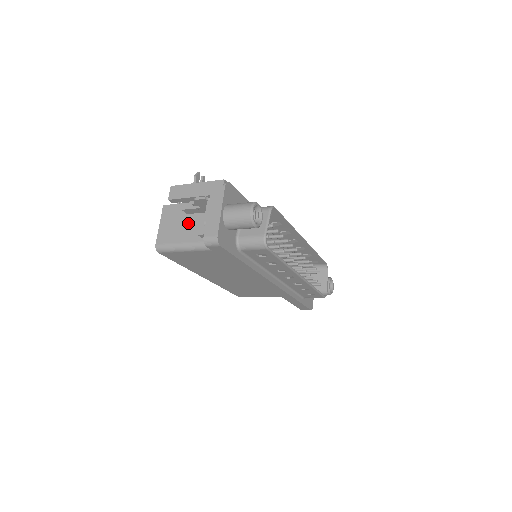
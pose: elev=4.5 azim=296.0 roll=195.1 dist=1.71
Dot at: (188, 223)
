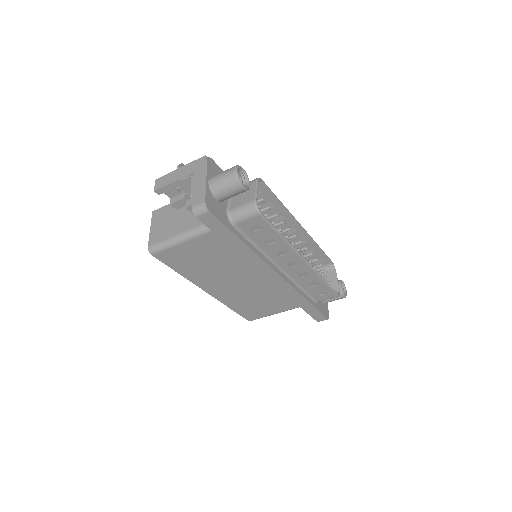
Dot at: (178, 217)
